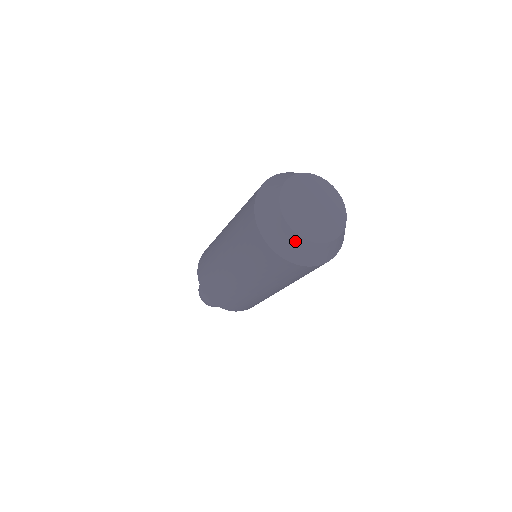
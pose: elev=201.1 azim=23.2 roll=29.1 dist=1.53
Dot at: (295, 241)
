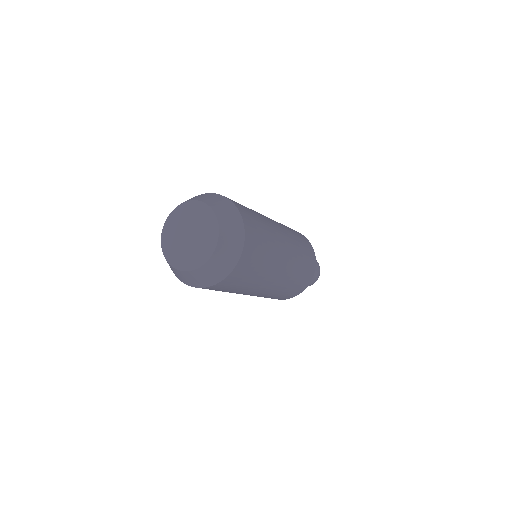
Dot at: occluded
